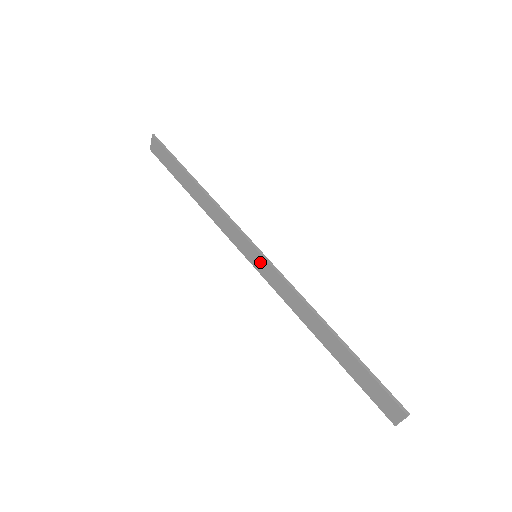
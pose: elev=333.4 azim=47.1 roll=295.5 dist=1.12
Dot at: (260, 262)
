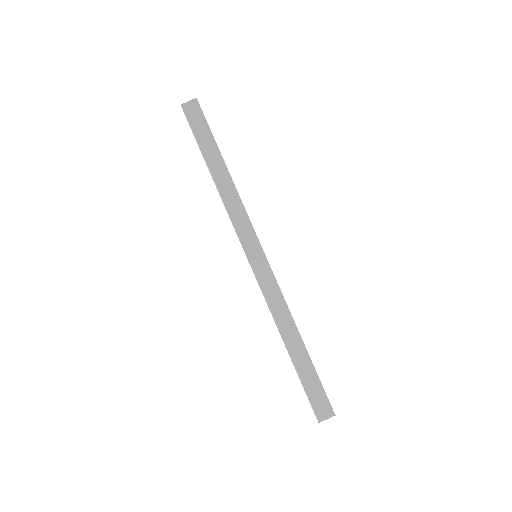
Dot at: (261, 263)
